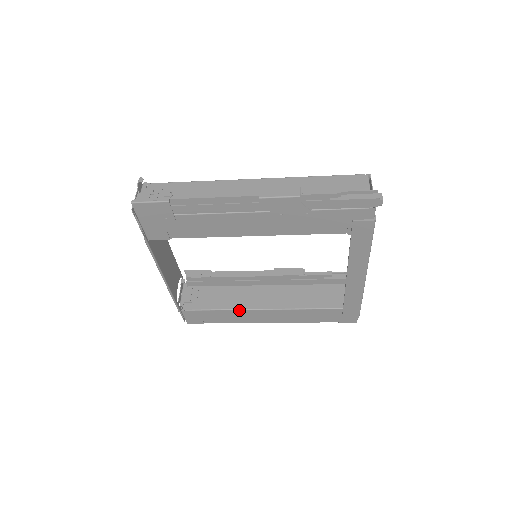
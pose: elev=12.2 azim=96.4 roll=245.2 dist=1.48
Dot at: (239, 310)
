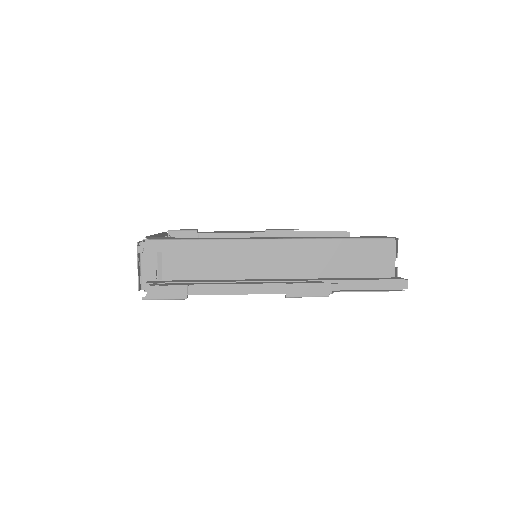
Dot at: occluded
